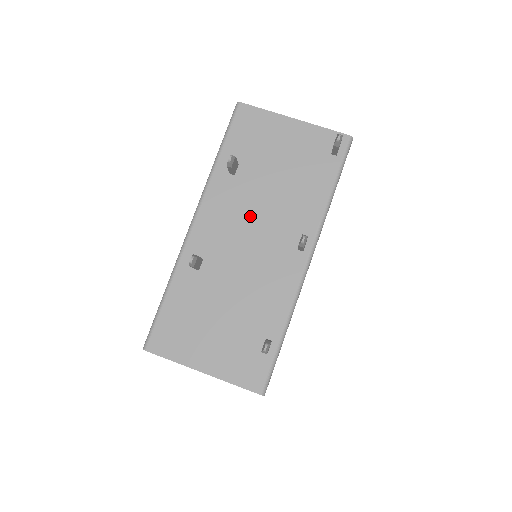
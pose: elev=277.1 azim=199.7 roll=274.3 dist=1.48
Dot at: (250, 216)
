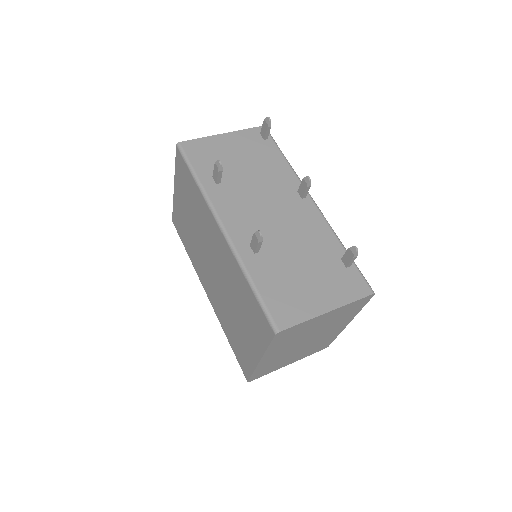
Dot at: (255, 199)
